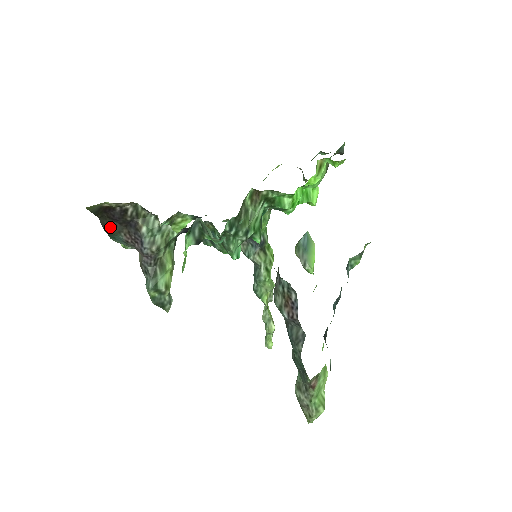
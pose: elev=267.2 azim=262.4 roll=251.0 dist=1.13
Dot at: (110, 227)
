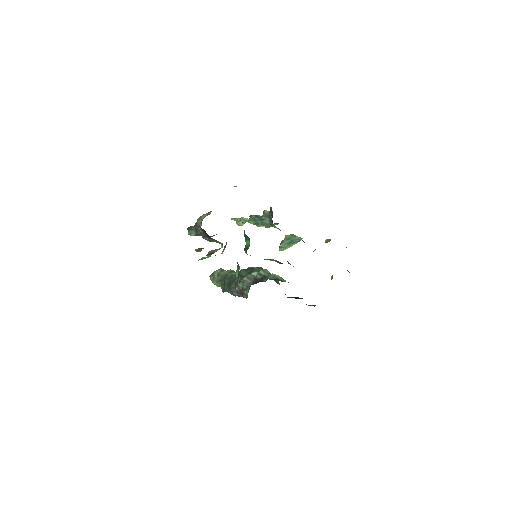
Dot at: occluded
